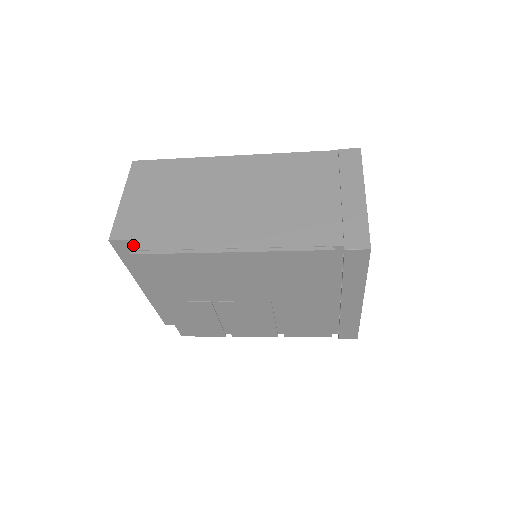
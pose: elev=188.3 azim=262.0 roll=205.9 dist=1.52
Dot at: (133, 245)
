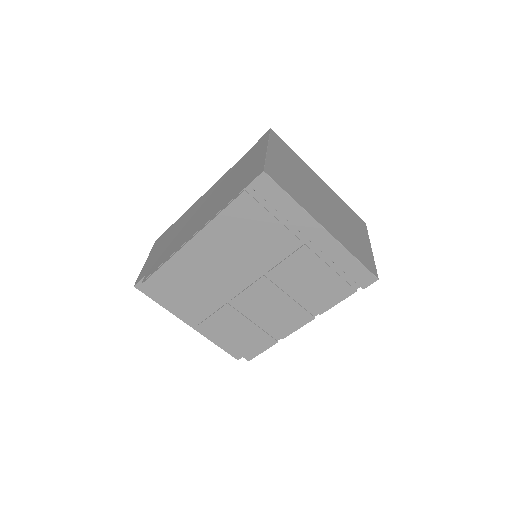
Dot at: (144, 279)
